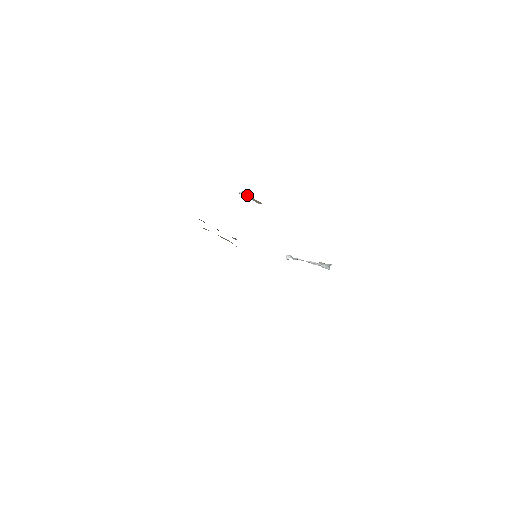
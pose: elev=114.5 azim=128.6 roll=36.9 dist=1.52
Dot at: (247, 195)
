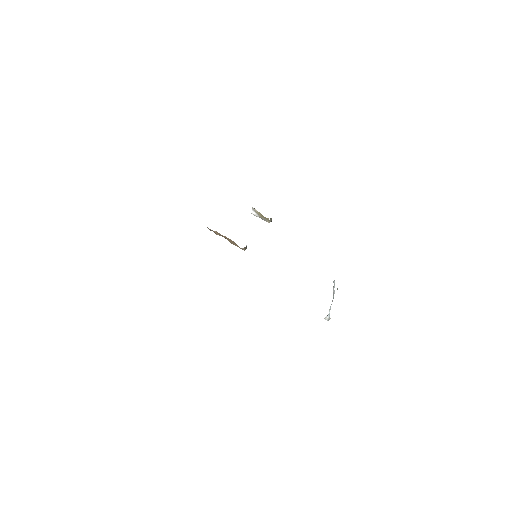
Dot at: (257, 213)
